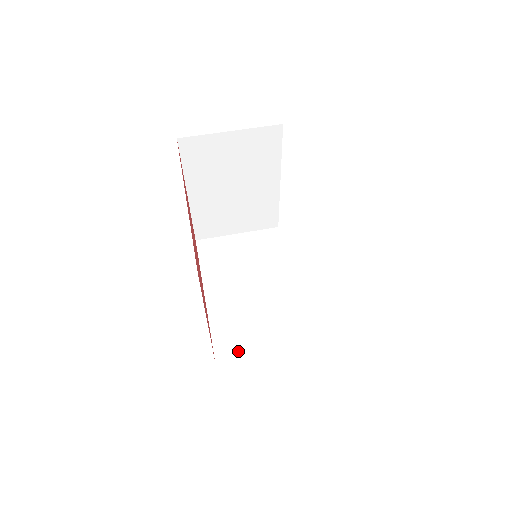
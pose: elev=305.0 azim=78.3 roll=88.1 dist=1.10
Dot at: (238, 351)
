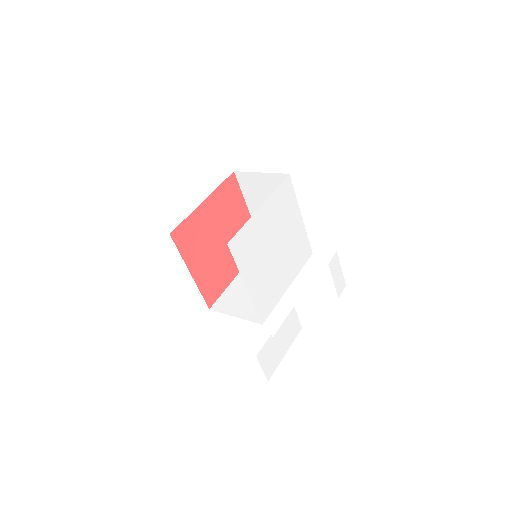
Dot at: (223, 310)
